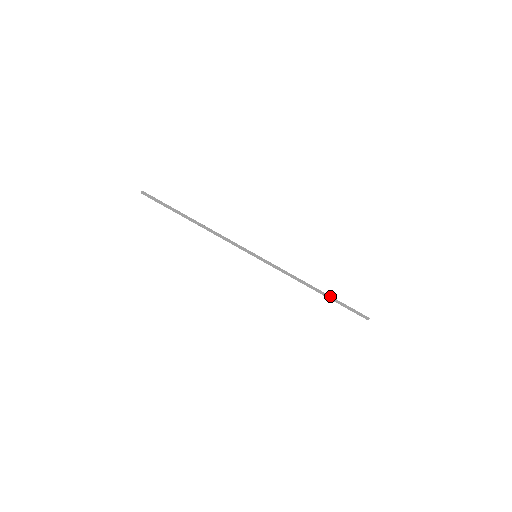
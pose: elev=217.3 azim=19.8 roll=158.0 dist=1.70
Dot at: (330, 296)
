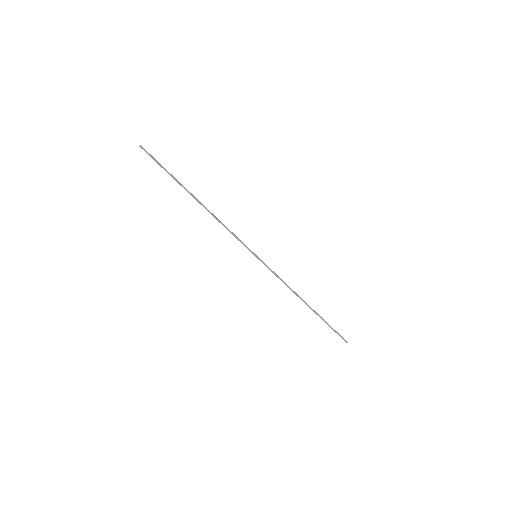
Dot at: (318, 315)
